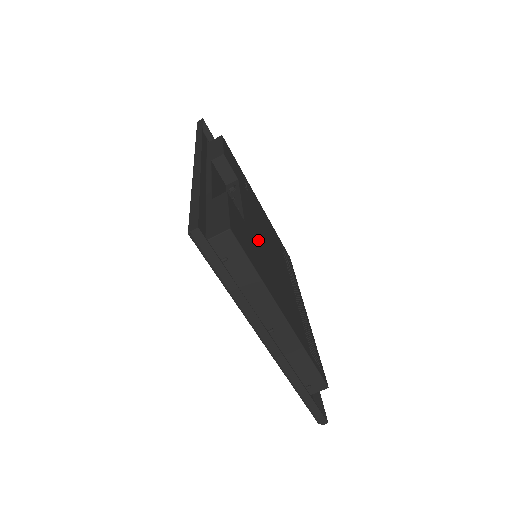
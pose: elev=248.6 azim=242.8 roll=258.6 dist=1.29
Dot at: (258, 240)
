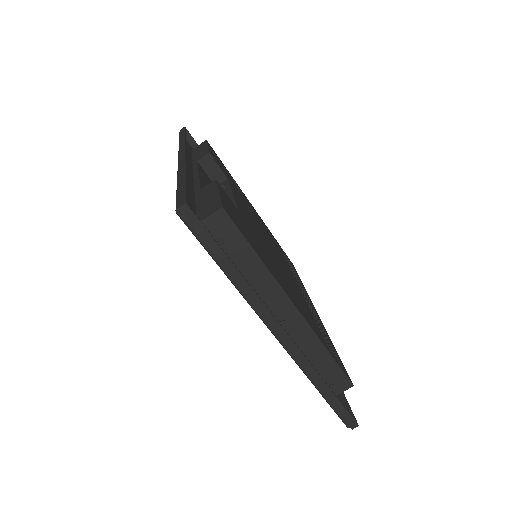
Dot at: (256, 233)
